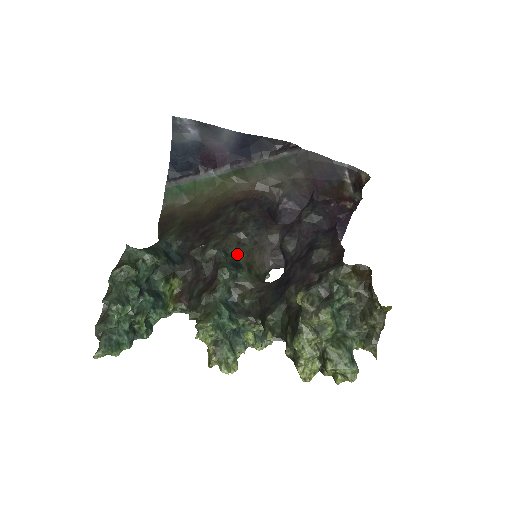
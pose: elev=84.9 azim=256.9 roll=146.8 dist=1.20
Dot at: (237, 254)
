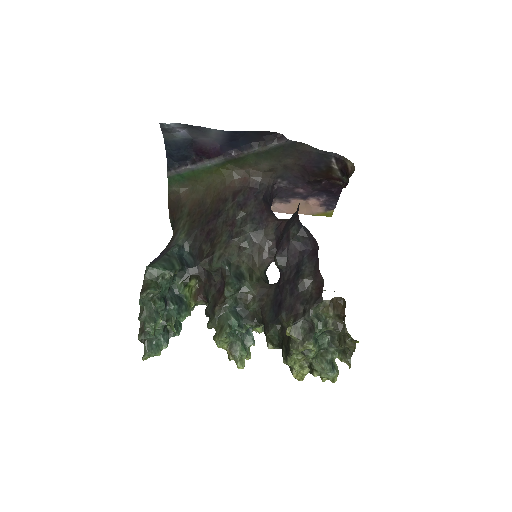
Dot at: (239, 261)
